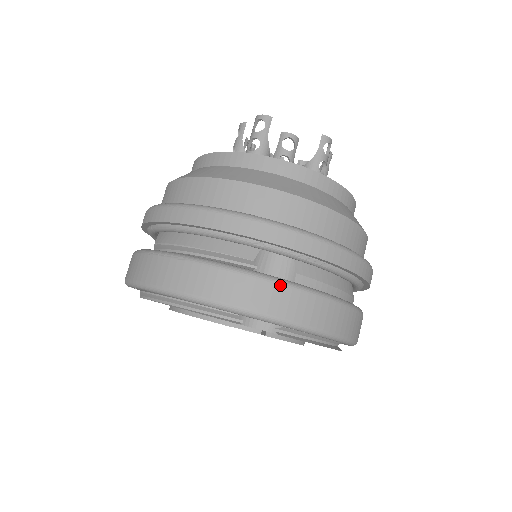
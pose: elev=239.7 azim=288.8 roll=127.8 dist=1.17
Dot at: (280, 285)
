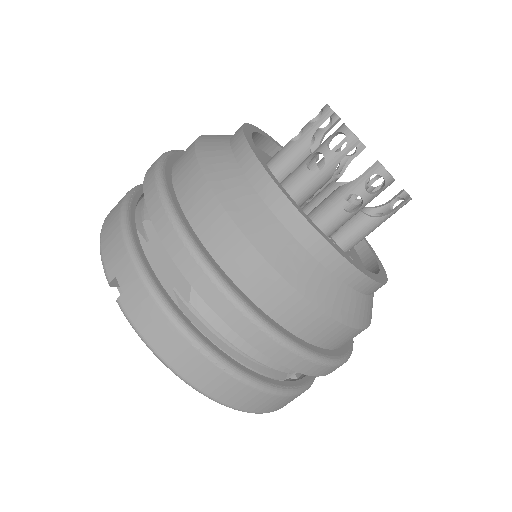
Dot at: occluded
